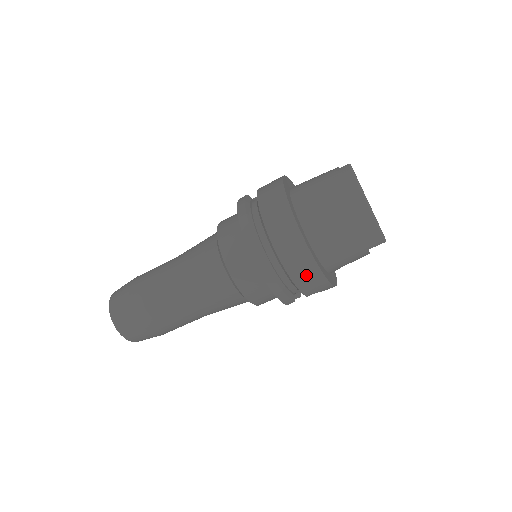
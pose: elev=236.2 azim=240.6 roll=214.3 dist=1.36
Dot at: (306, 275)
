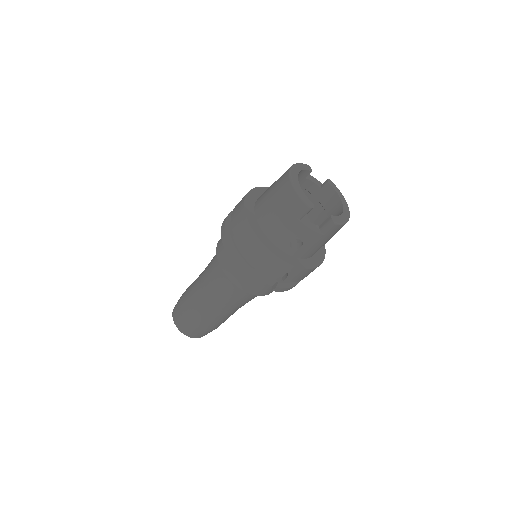
Dot at: (245, 236)
